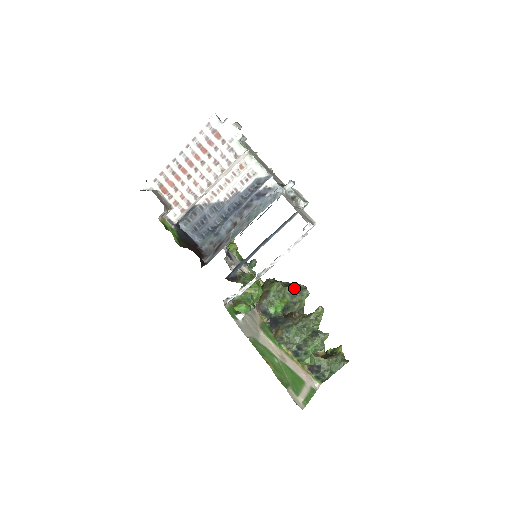
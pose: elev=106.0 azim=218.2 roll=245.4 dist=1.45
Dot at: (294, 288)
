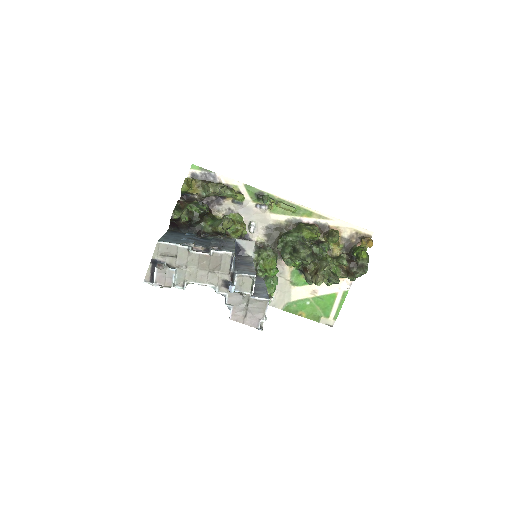
Dot at: (298, 257)
